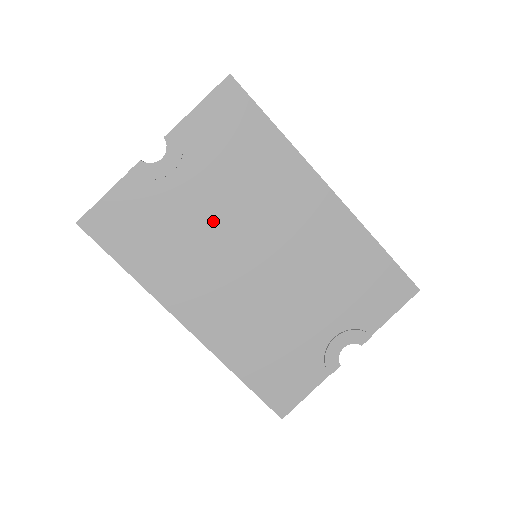
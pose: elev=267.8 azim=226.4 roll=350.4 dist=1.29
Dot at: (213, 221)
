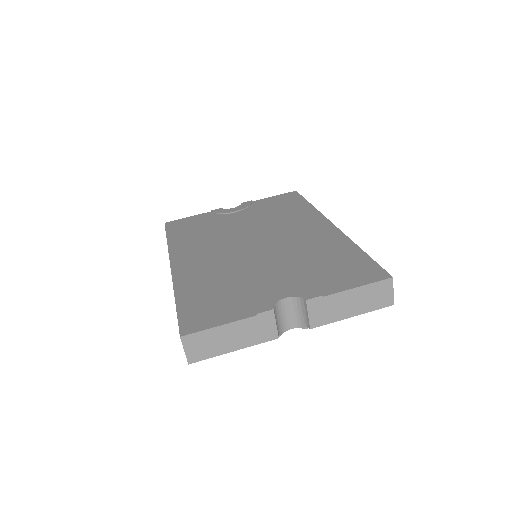
Dot at: (239, 228)
